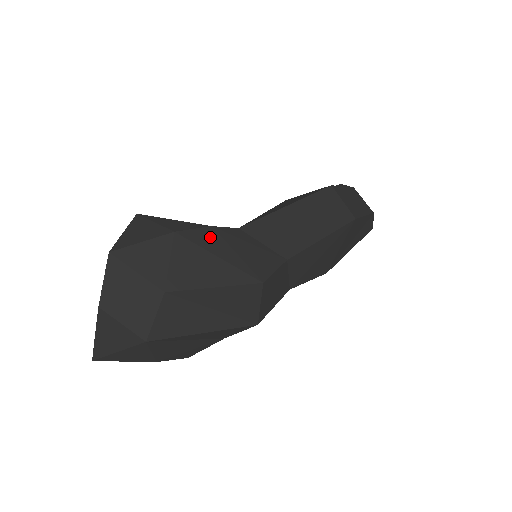
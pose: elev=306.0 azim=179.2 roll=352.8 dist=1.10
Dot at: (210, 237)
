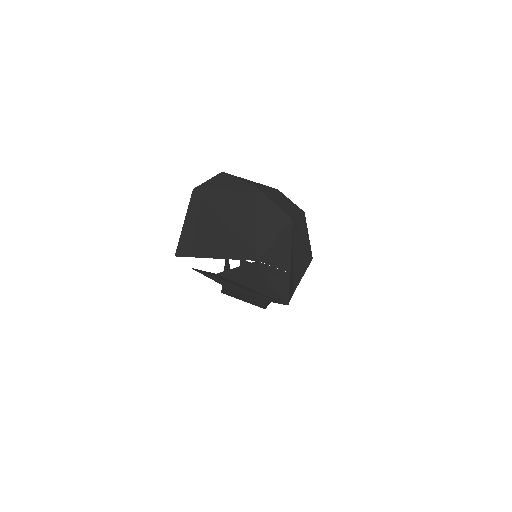
Dot at: occluded
